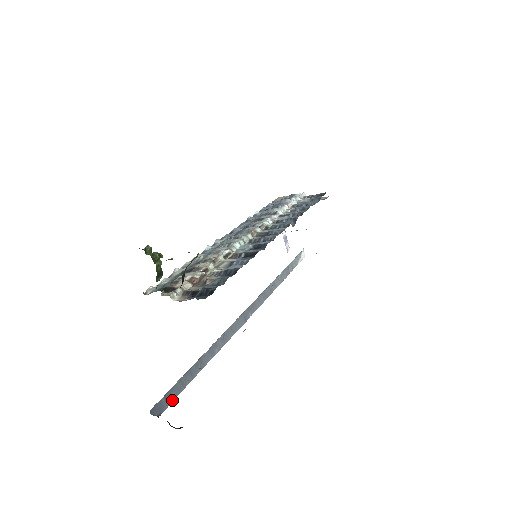
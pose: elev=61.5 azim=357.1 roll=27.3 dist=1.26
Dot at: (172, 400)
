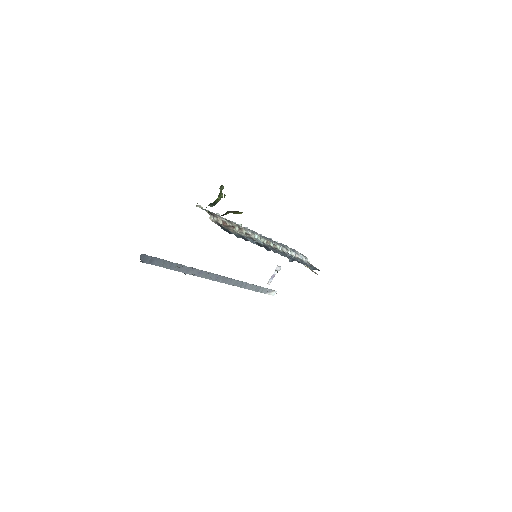
Dot at: (152, 264)
